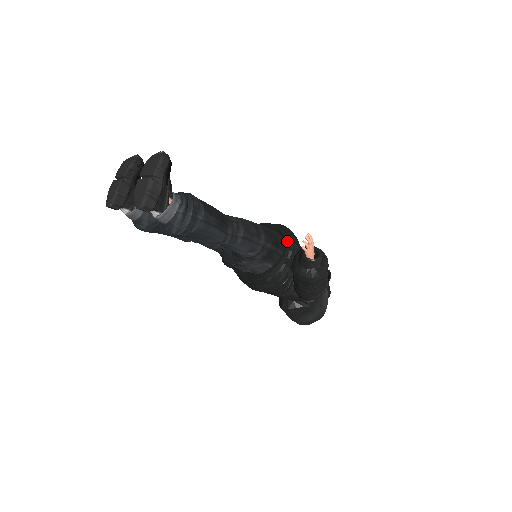
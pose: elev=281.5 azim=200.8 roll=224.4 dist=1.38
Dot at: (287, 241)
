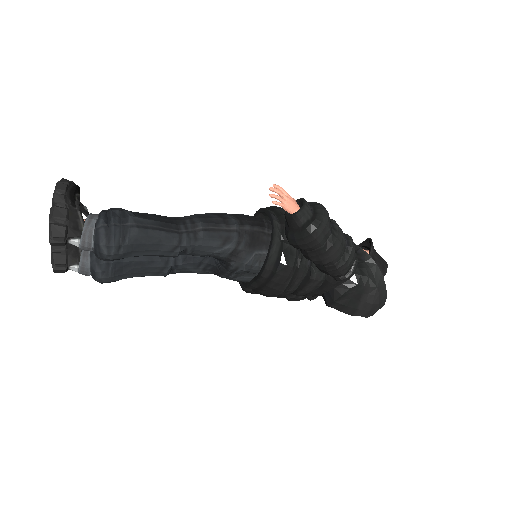
Dot at: (271, 216)
